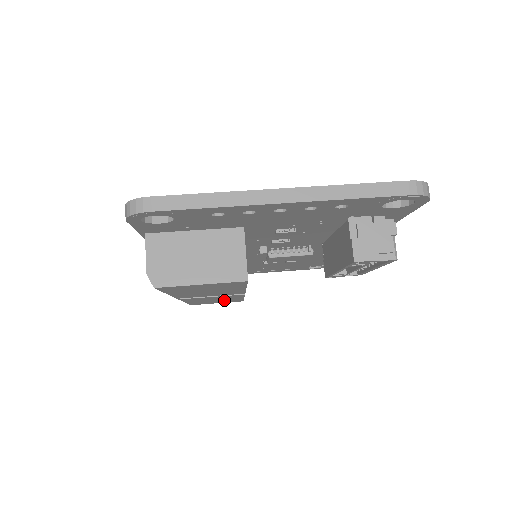
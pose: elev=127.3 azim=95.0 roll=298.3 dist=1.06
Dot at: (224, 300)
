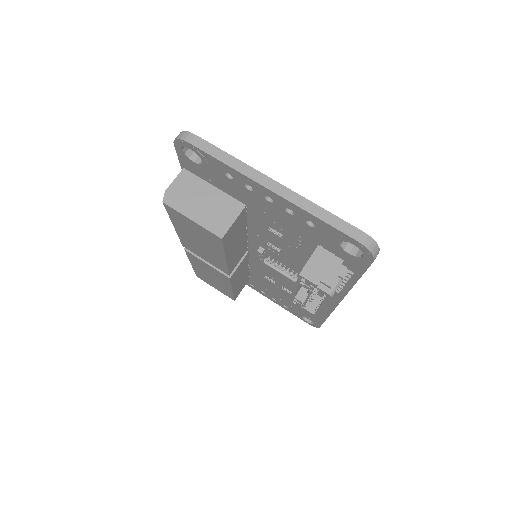
Dot at: (219, 284)
